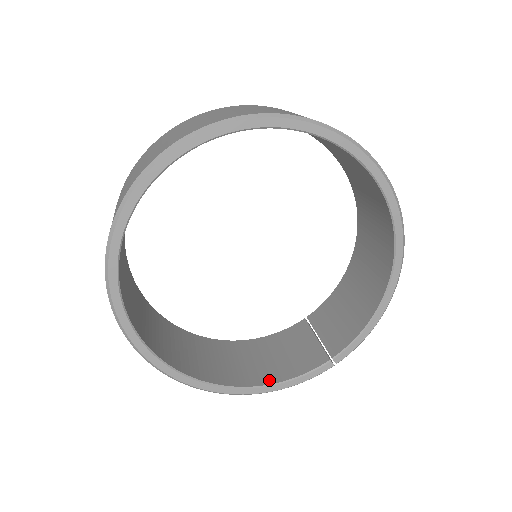
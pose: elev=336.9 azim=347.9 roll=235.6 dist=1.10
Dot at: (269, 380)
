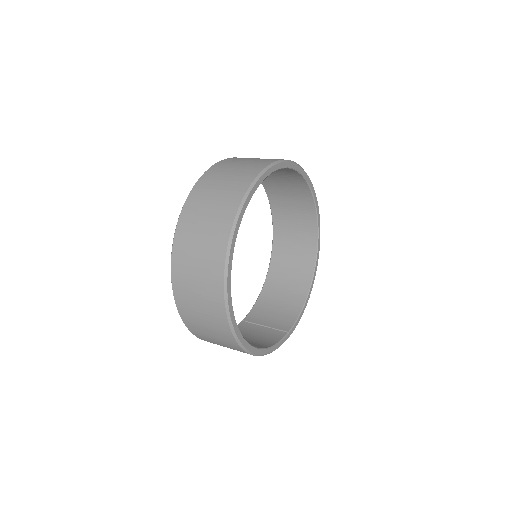
Dot at: (263, 346)
